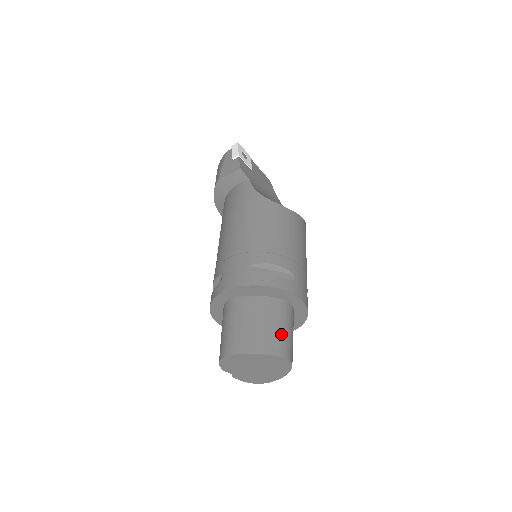
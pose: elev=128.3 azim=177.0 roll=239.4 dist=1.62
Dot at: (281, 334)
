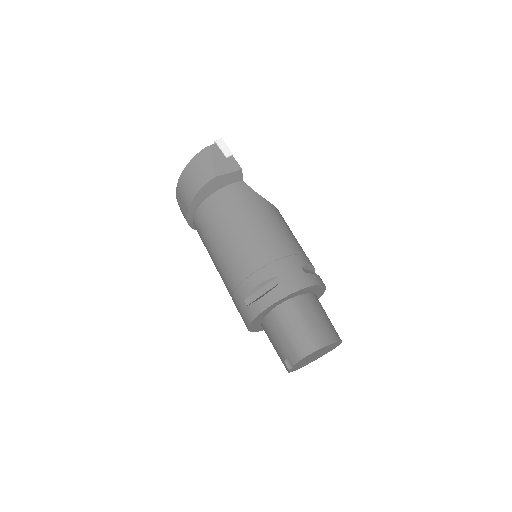
Dot at: occluded
